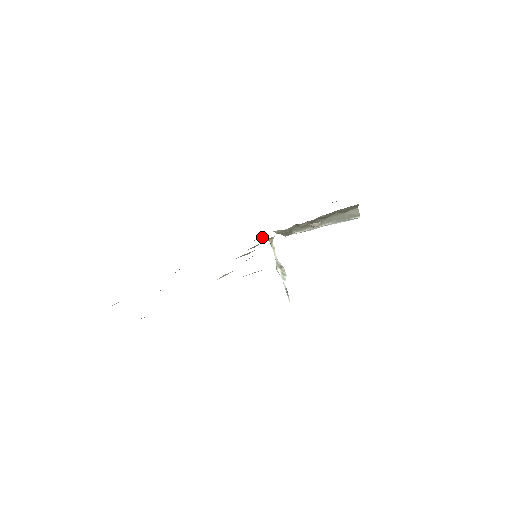
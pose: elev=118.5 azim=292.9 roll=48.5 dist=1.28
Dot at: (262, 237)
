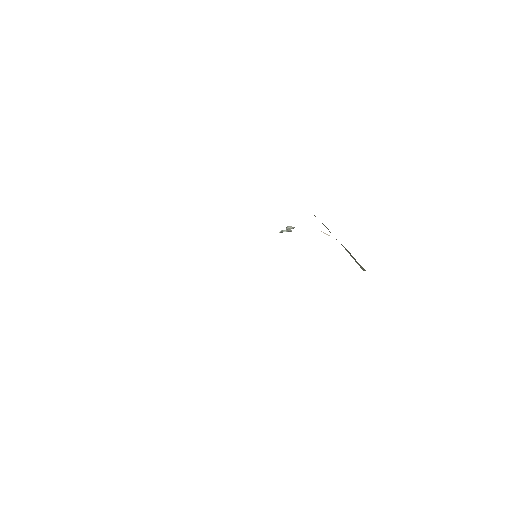
Dot at: occluded
